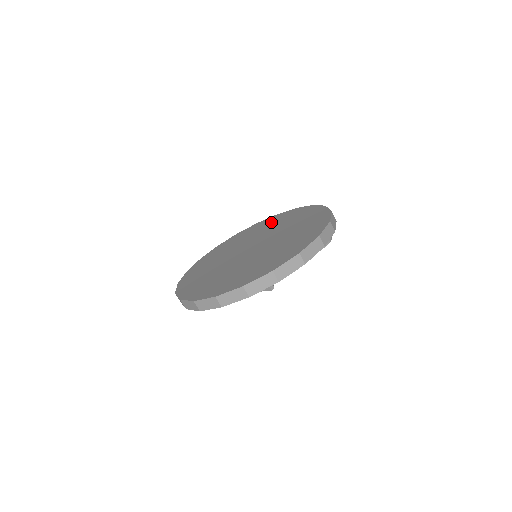
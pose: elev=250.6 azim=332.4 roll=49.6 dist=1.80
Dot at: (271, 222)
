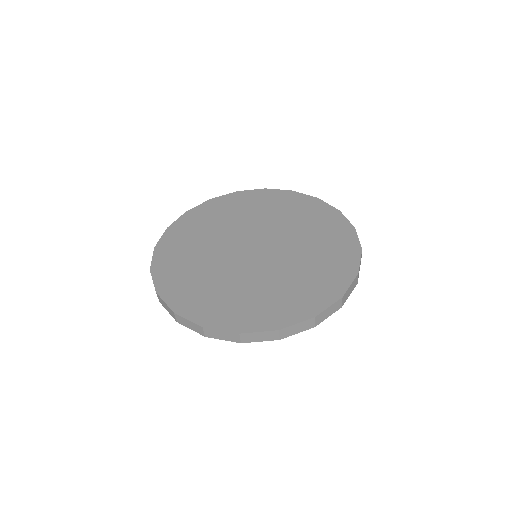
Dot at: (242, 204)
